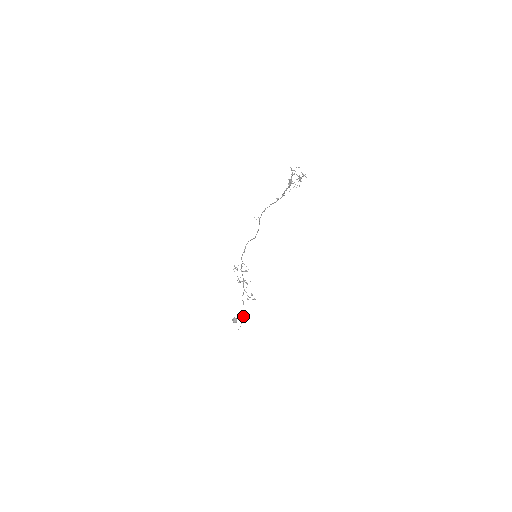
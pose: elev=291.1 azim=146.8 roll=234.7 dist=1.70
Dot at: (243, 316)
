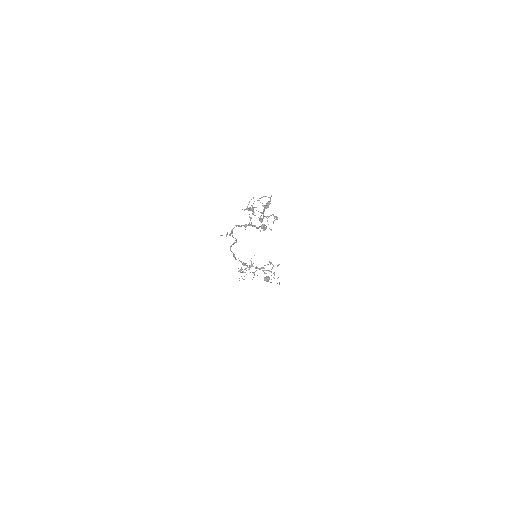
Dot at: (277, 278)
